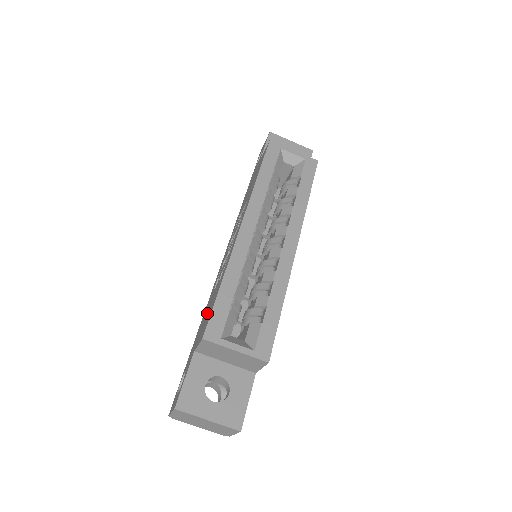
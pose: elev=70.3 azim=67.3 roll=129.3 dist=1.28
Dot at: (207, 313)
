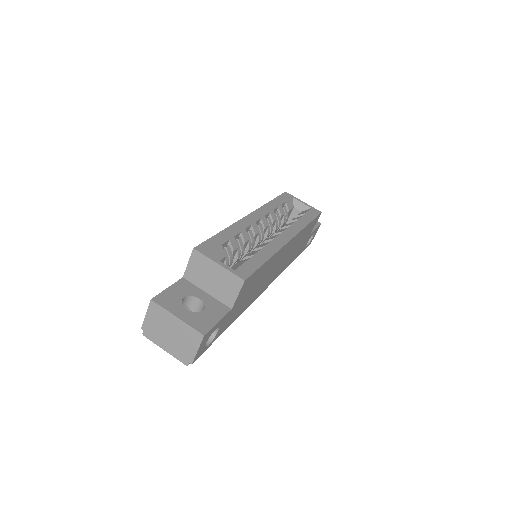
Dot at: occluded
